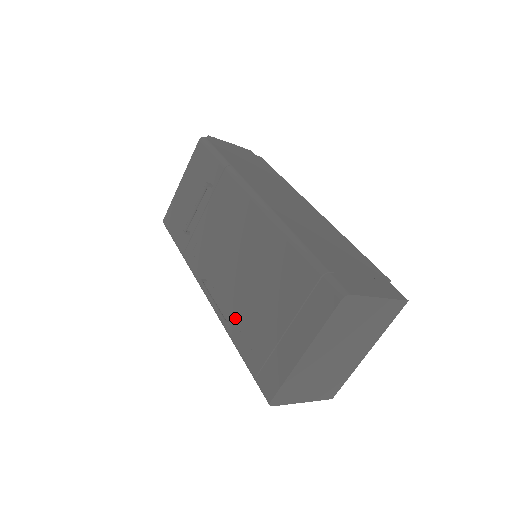
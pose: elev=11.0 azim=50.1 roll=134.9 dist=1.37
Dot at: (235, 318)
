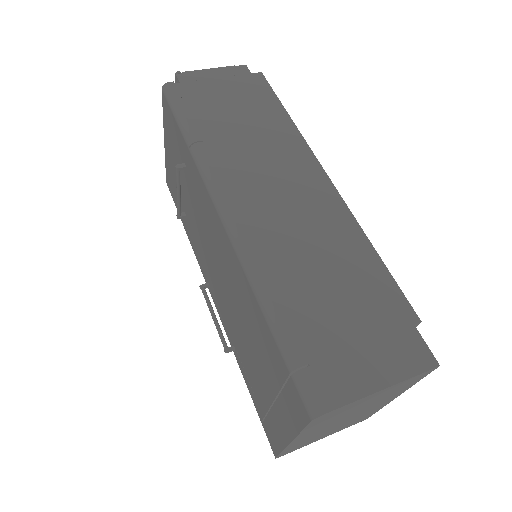
Dot at: (236, 347)
